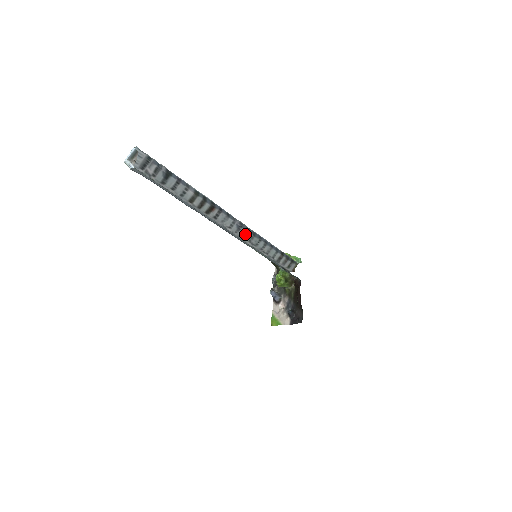
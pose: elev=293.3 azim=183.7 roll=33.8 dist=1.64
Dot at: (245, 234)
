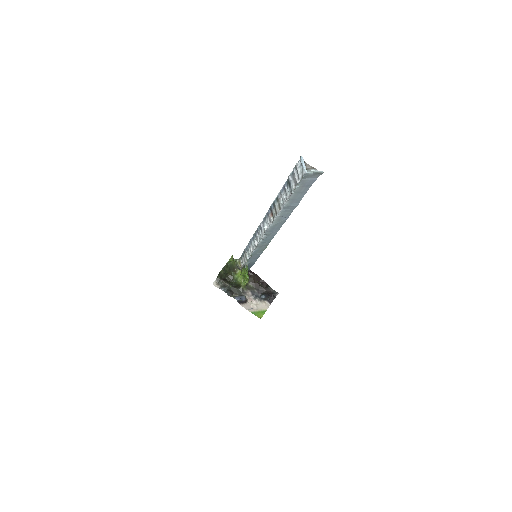
Dot at: (259, 236)
